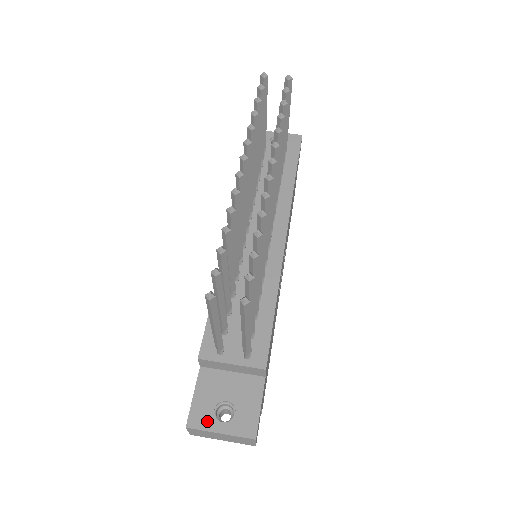
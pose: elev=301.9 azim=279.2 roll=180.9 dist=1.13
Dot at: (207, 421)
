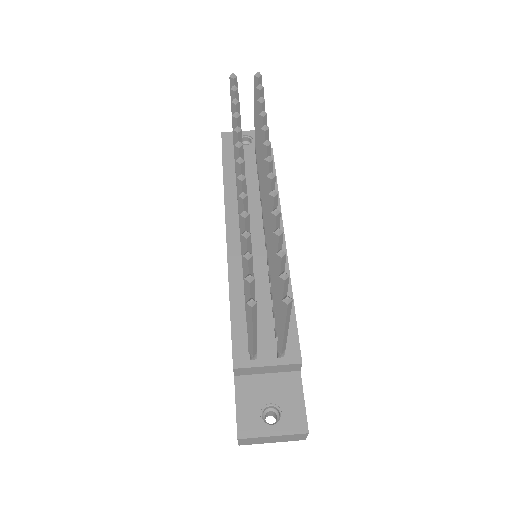
Dot at: (257, 427)
